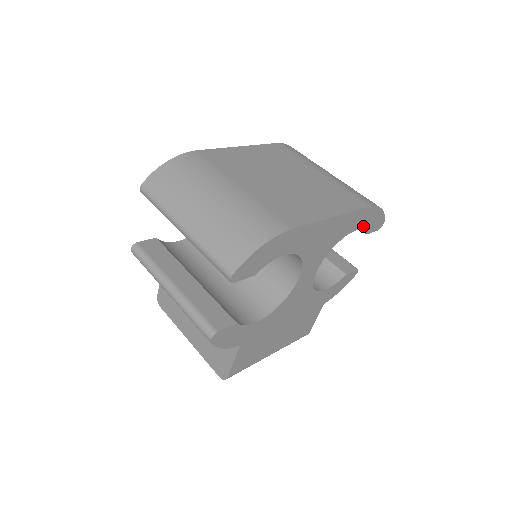
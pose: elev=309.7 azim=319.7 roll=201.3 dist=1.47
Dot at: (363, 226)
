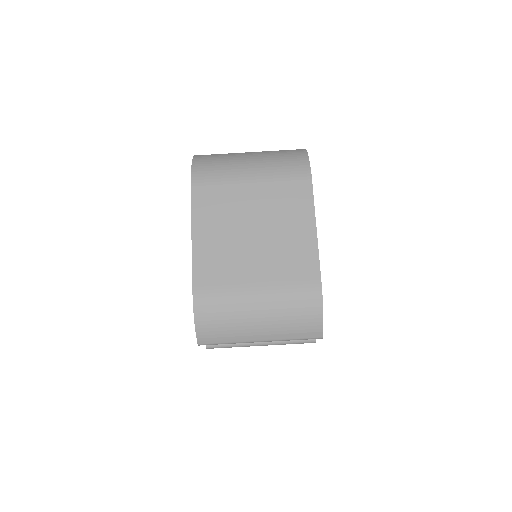
Dot at: occluded
